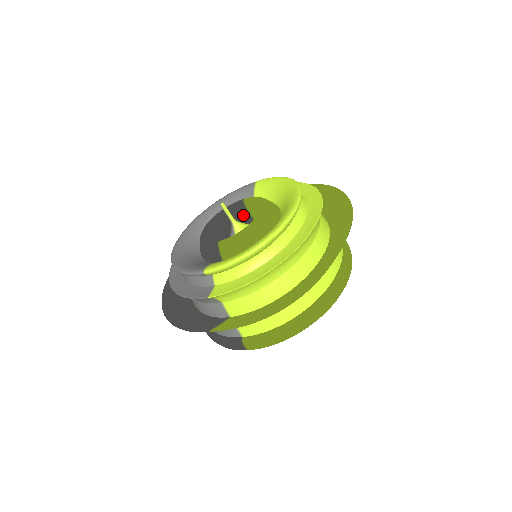
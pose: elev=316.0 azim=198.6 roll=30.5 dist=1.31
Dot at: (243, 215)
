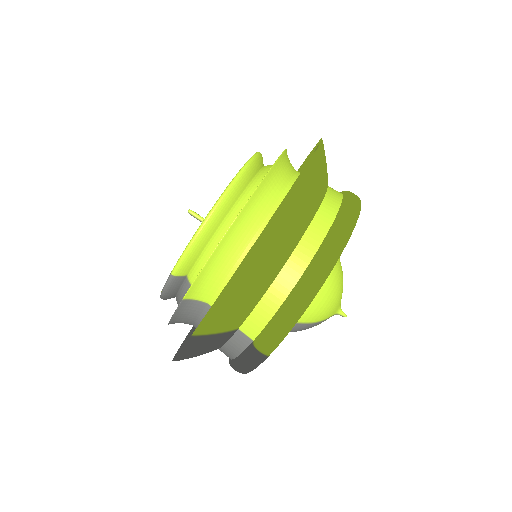
Dot at: occluded
